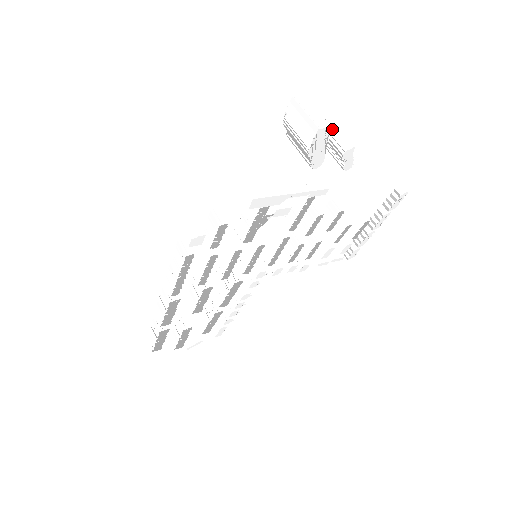
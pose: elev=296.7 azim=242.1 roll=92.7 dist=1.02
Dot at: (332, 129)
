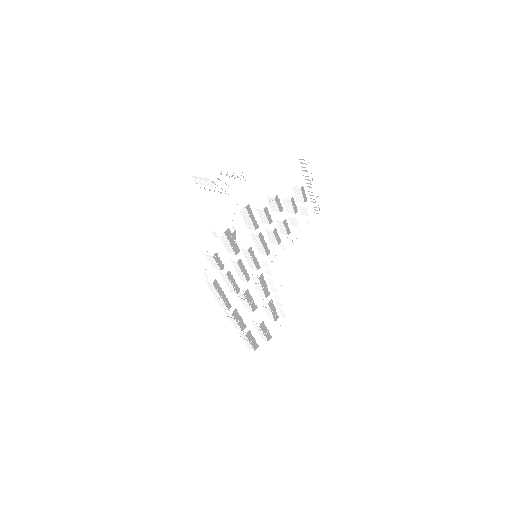
Dot at: (225, 169)
